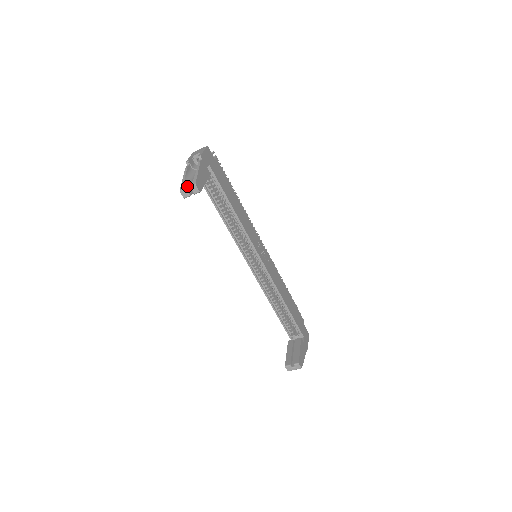
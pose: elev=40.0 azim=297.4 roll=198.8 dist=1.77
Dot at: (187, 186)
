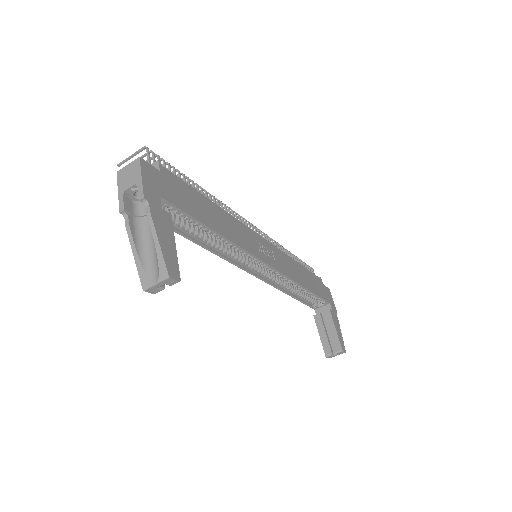
Dot at: (153, 279)
